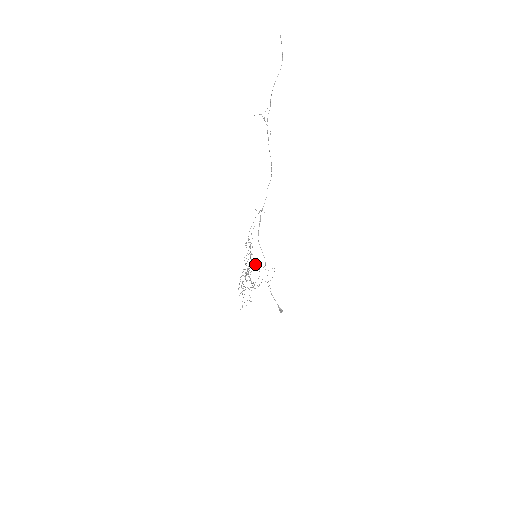
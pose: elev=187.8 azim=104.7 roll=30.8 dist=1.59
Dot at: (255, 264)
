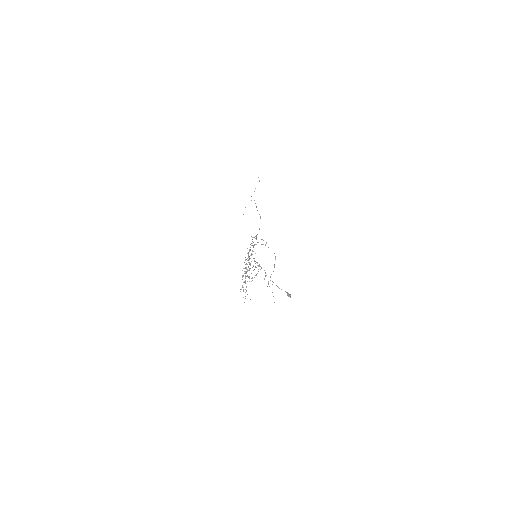
Dot at: occluded
